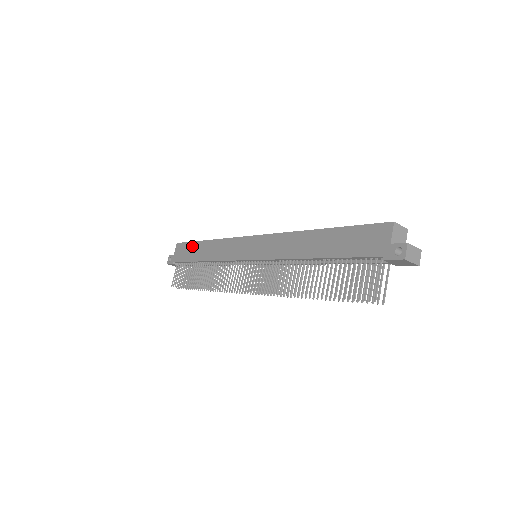
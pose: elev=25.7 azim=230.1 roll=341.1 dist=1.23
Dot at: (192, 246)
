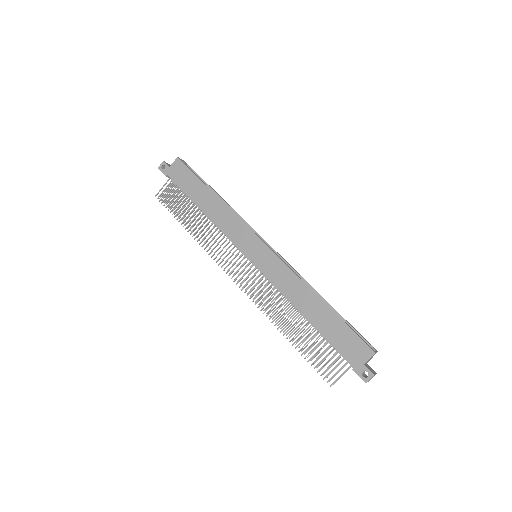
Dot at: (195, 182)
